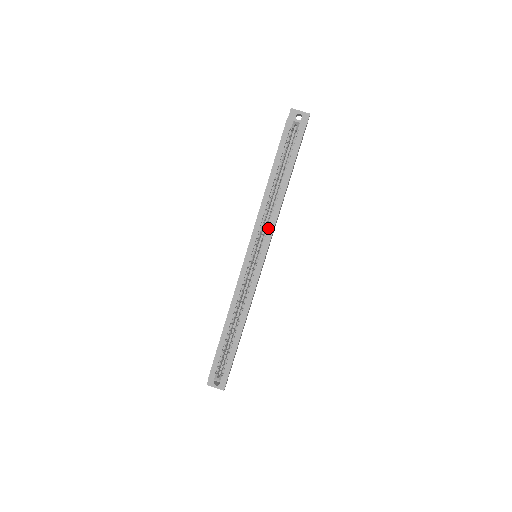
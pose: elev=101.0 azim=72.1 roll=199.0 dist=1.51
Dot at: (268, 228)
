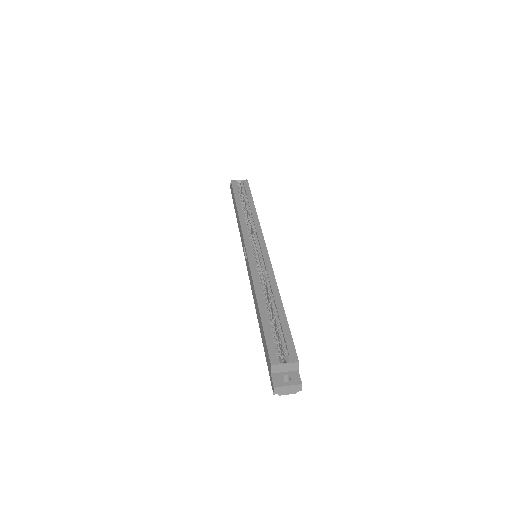
Dot at: (255, 229)
